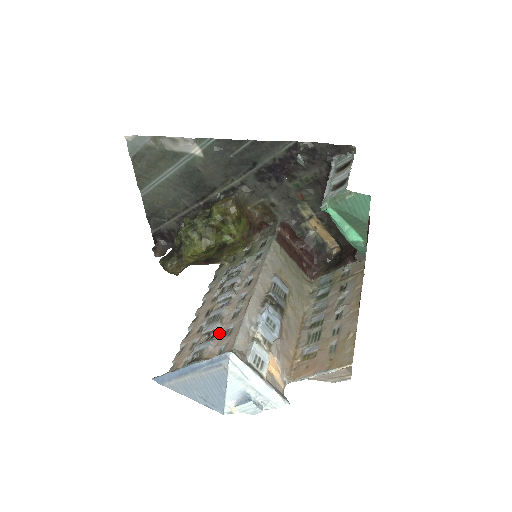
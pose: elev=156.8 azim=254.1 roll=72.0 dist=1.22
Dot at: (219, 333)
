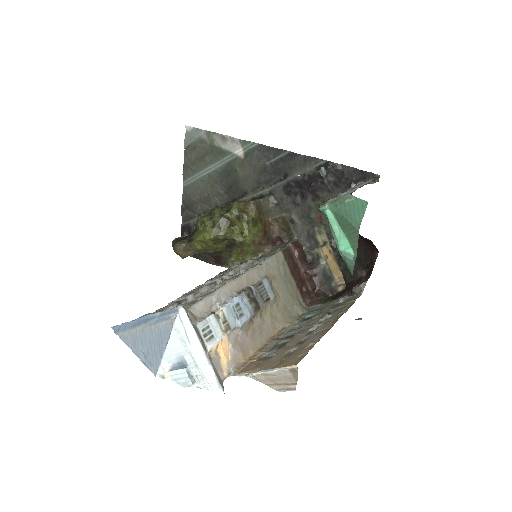
Dot at: (187, 302)
